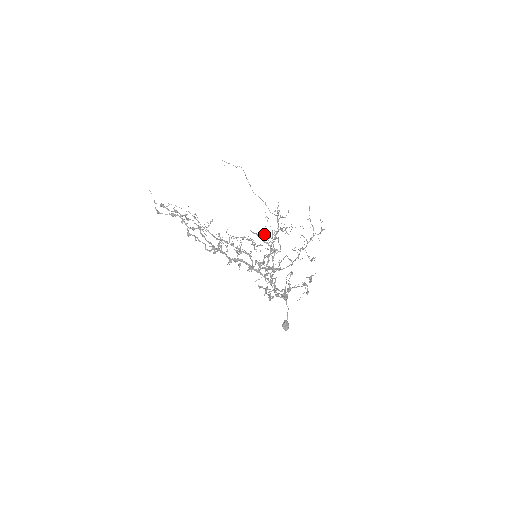
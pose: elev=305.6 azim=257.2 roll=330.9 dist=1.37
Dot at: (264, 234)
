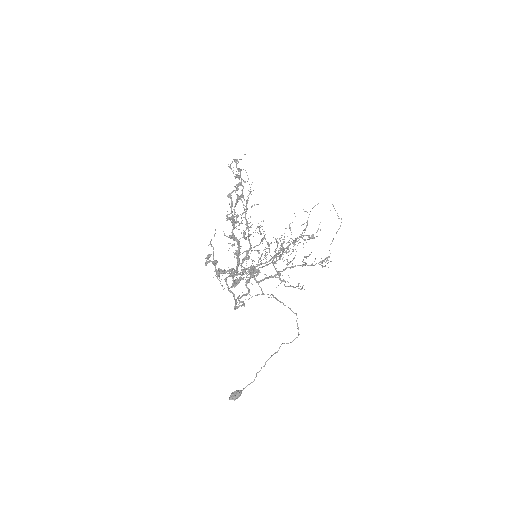
Dot at: (282, 244)
